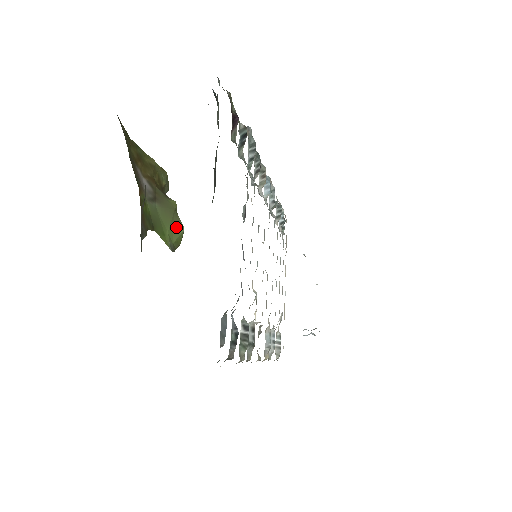
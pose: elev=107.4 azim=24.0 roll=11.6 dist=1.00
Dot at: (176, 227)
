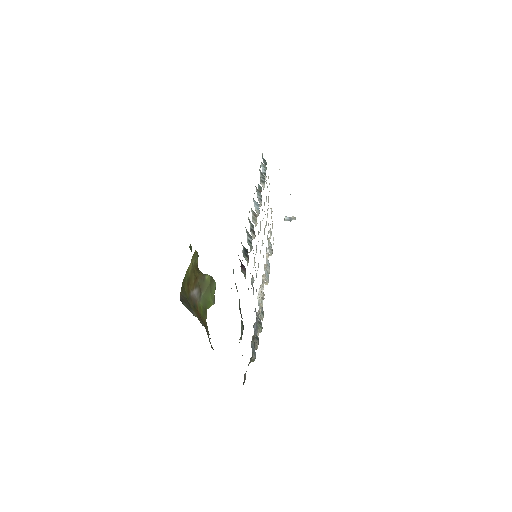
Dot at: (213, 288)
